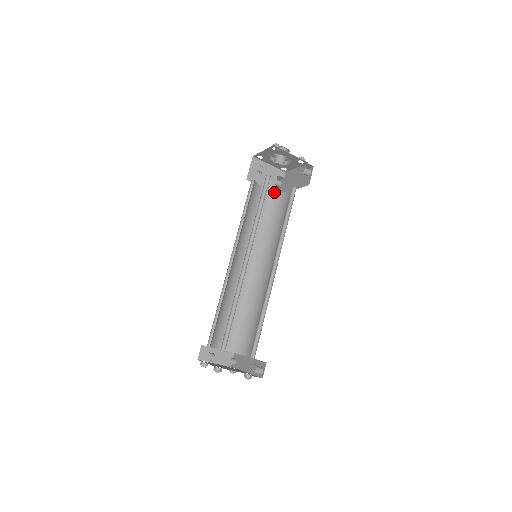
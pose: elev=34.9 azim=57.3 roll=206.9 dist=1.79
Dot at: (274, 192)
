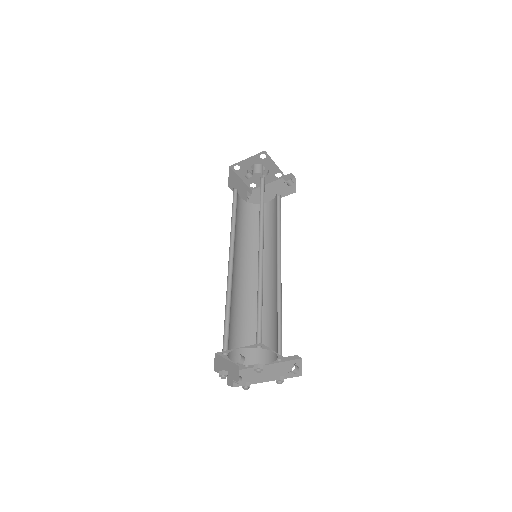
Dot at: (249, 204)
